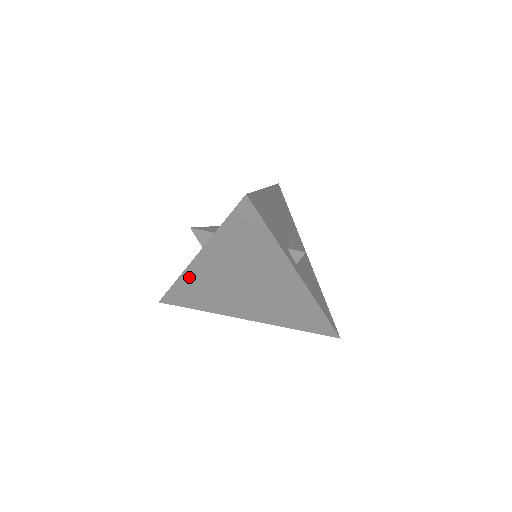
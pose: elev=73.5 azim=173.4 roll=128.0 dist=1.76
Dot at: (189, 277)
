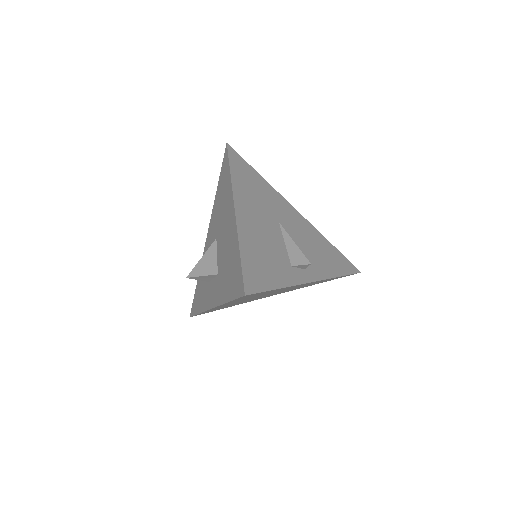
Dot at: occluded
